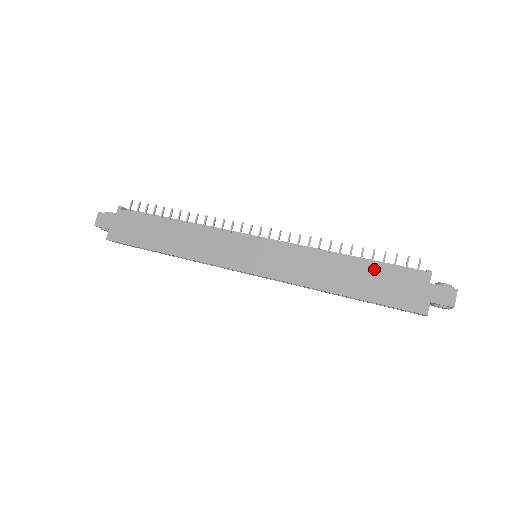
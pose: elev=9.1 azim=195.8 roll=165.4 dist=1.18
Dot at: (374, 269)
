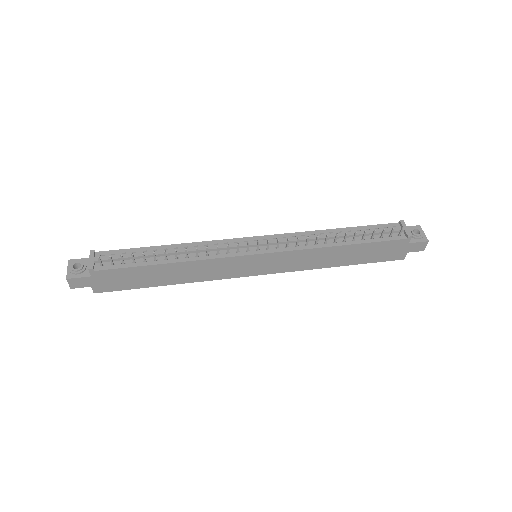
Dot at: (366, 247)
